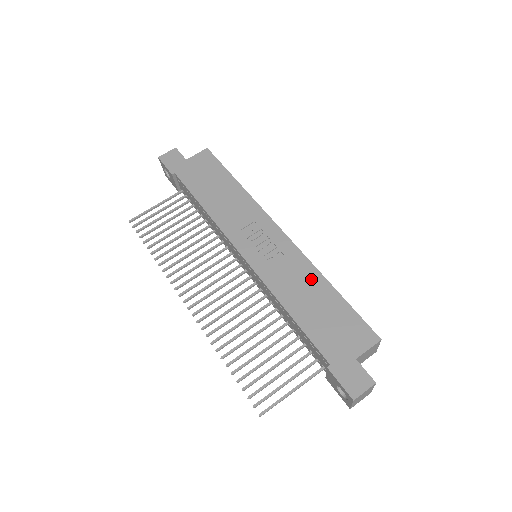
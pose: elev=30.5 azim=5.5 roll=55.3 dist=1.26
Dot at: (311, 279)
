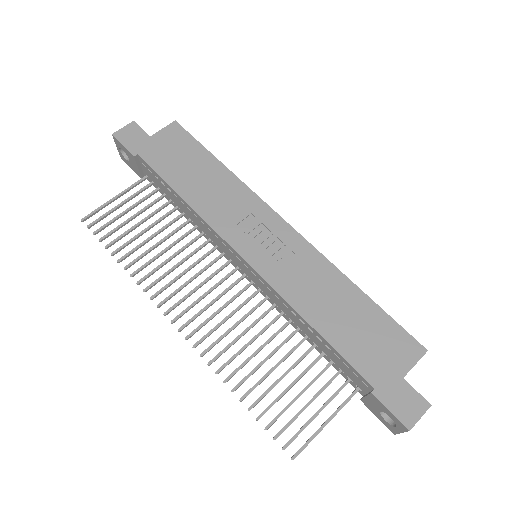
Dot at: (333, 282)
